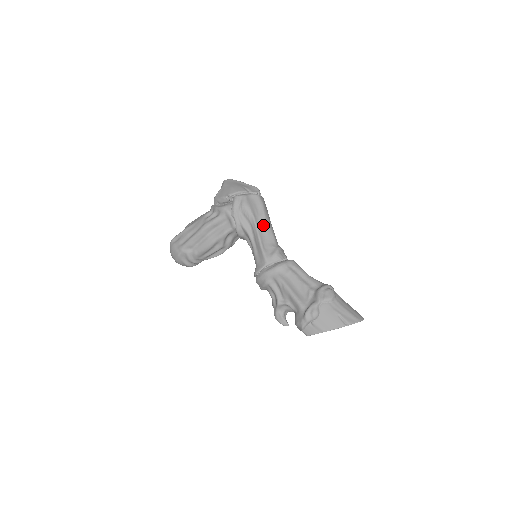
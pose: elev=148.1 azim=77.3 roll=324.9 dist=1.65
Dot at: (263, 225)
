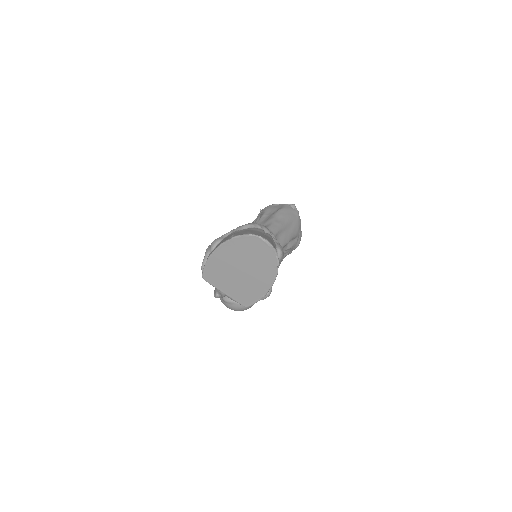
Dot at: (268, 219)
